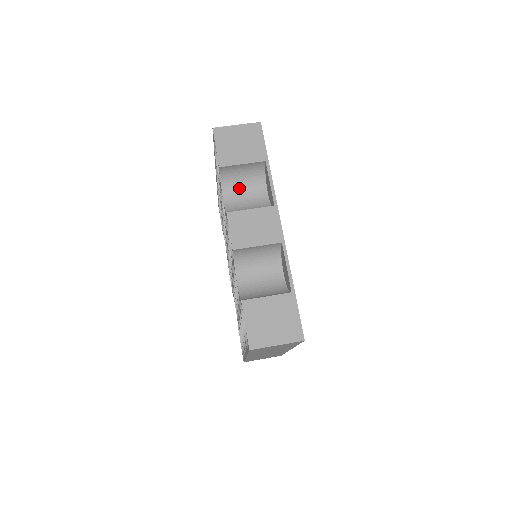
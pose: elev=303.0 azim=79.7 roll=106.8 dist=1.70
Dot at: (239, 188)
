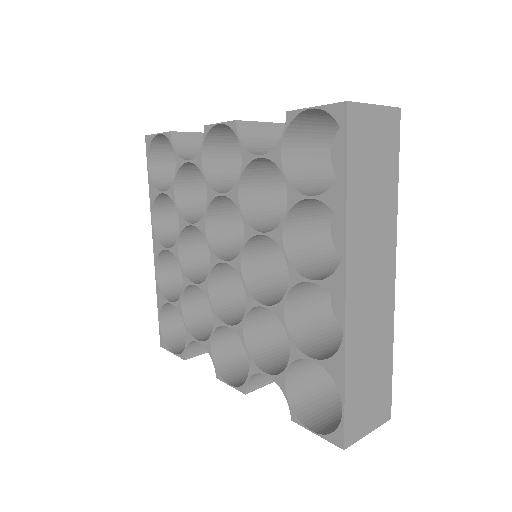
Dot at: occluded
